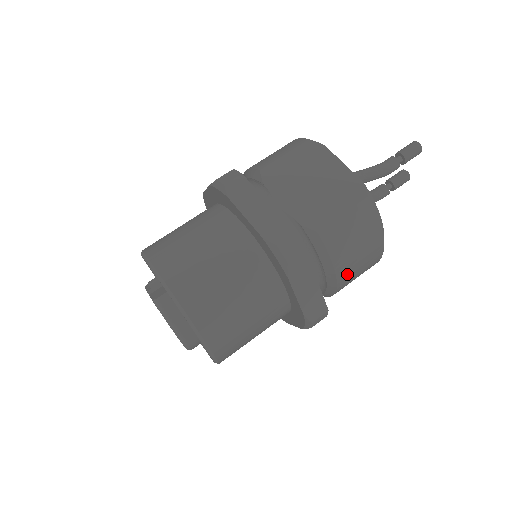
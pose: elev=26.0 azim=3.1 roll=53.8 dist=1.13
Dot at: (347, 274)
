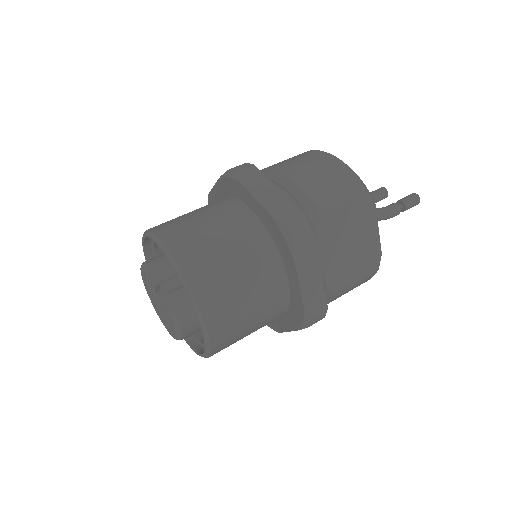
Dot at: occluded
